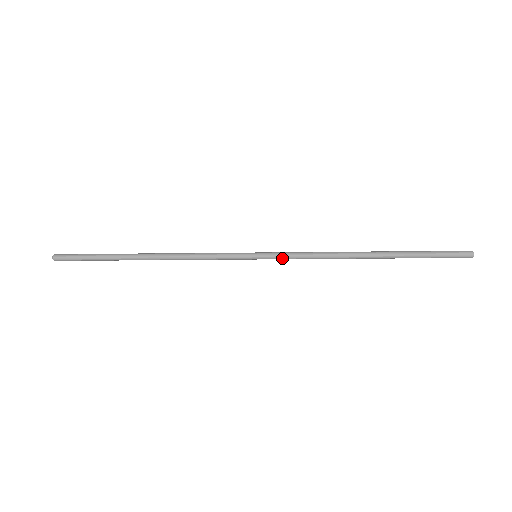
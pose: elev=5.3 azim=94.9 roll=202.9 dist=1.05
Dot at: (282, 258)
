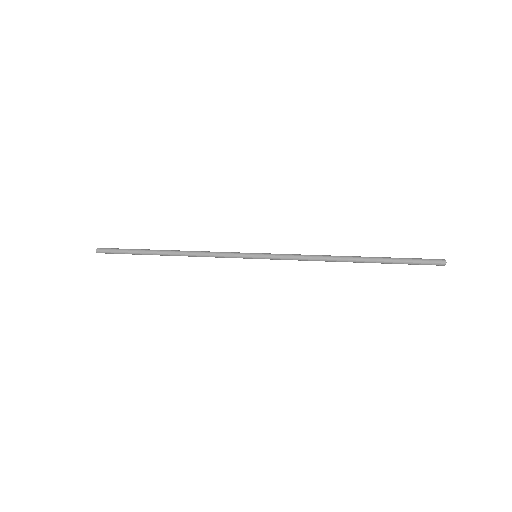
Dot at: (277, 259)
